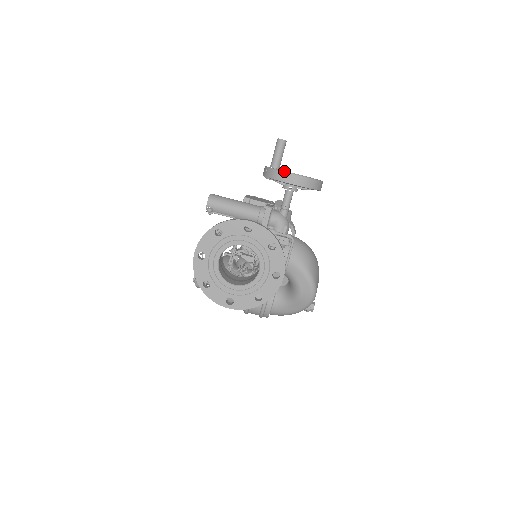
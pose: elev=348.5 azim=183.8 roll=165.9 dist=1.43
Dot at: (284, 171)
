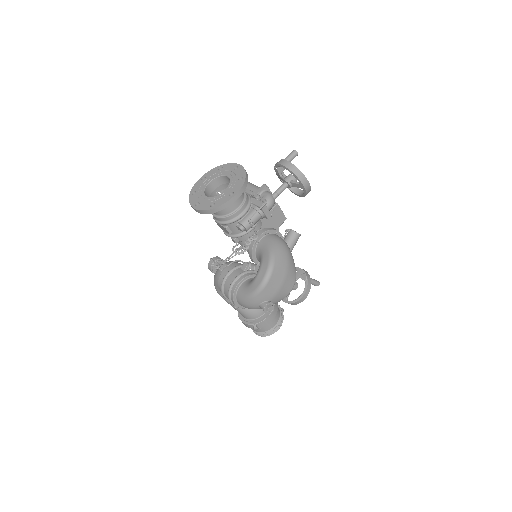
Dot at: (282, 159)
